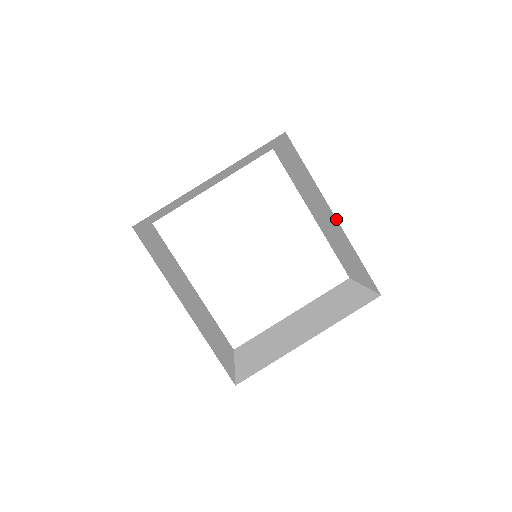
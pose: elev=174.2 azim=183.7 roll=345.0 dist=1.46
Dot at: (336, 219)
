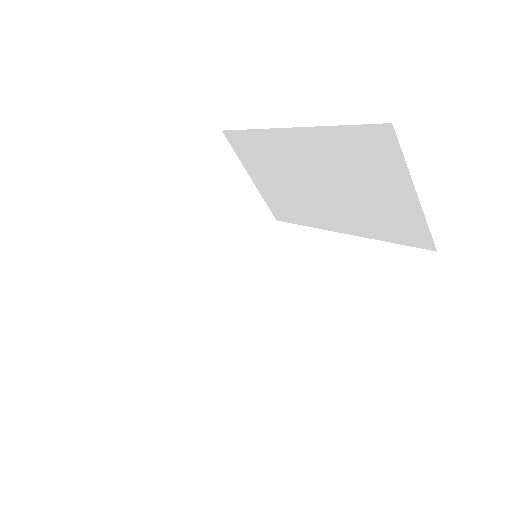
Dot at: (294, 129)
